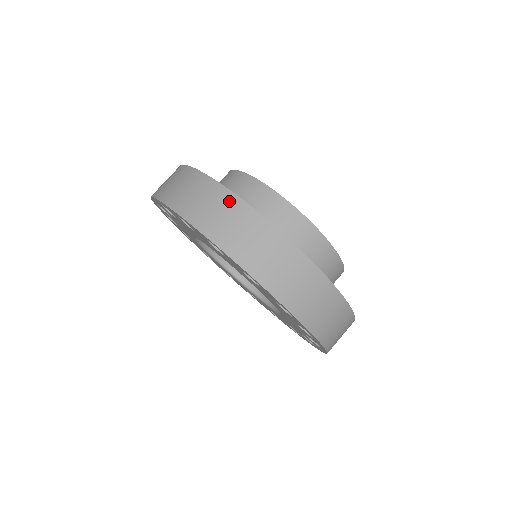
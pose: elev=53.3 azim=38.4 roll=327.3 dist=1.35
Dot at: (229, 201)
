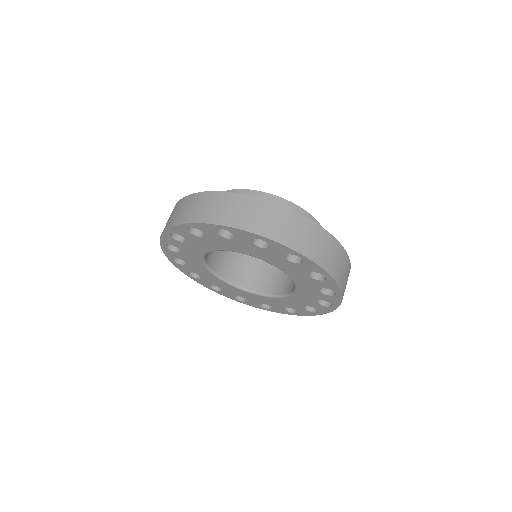
Dot at: (303, 222)
